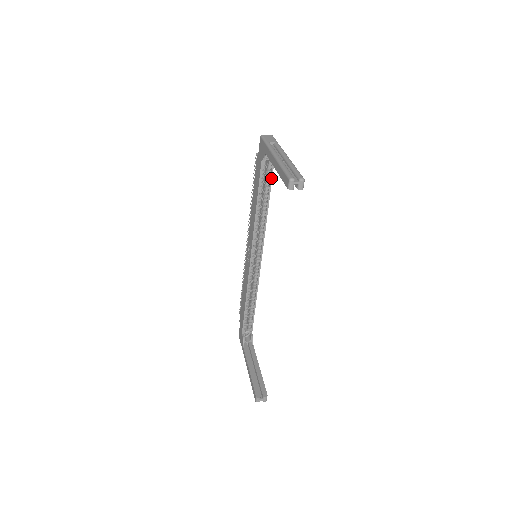
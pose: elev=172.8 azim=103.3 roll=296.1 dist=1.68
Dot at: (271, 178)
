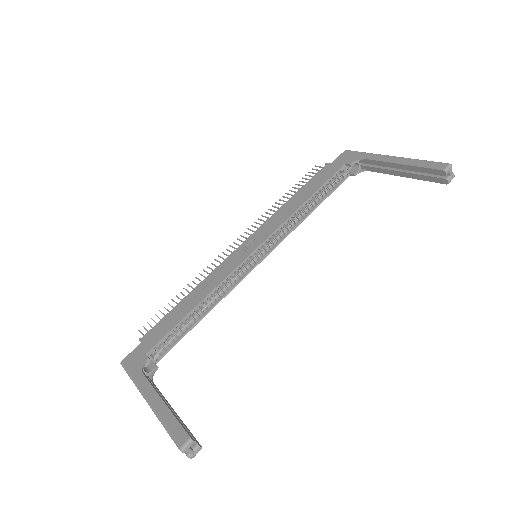
Dot at: (335, 189)
